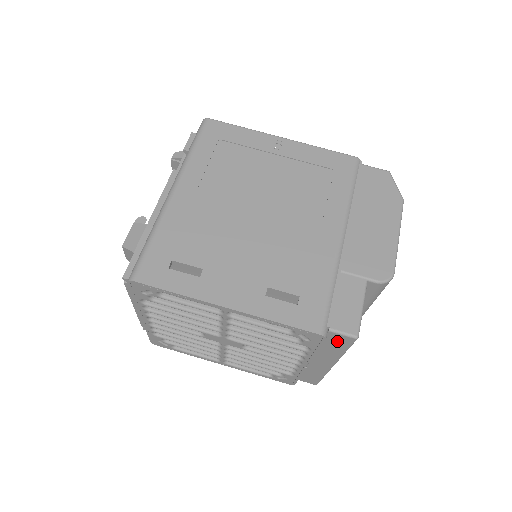
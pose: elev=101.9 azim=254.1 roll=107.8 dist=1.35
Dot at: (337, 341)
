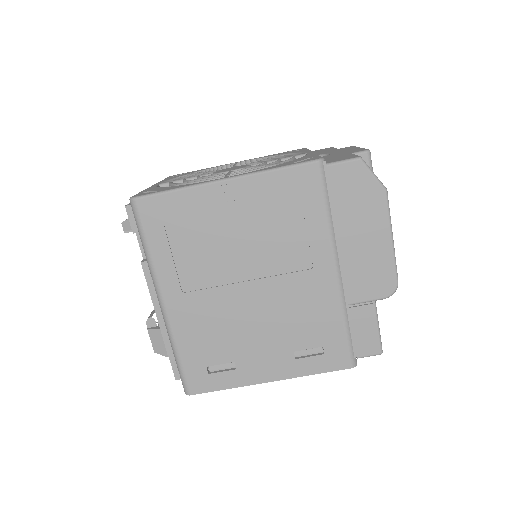
Dot at: occluded
